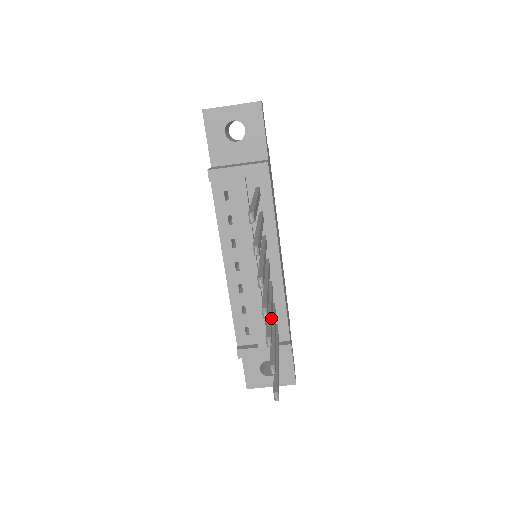
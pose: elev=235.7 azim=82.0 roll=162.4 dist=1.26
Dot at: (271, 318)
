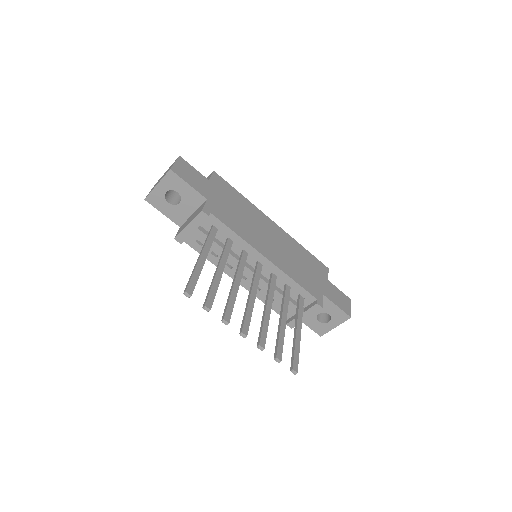
Dot at: (265, 321)
